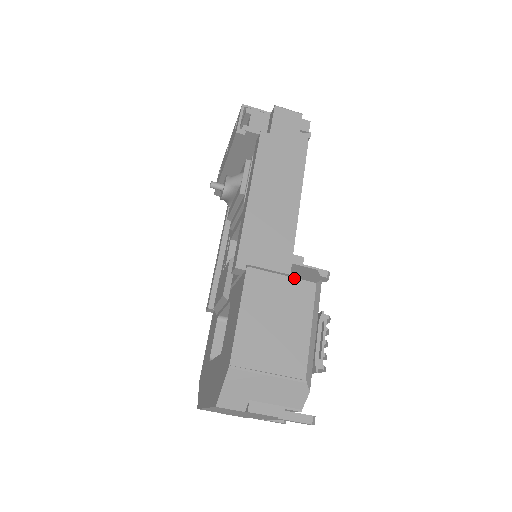
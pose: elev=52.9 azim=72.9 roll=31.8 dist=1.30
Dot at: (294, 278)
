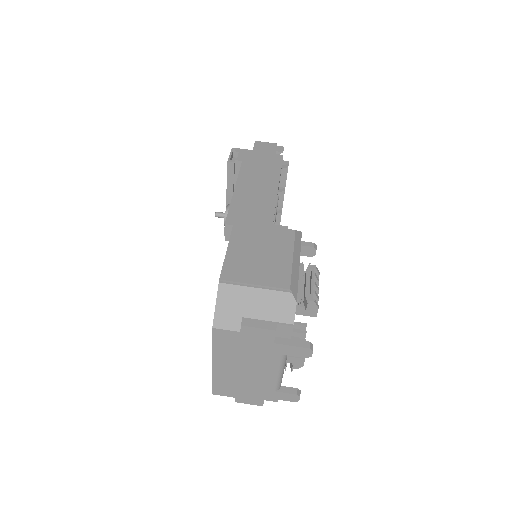
Dot at: (275, 227)
